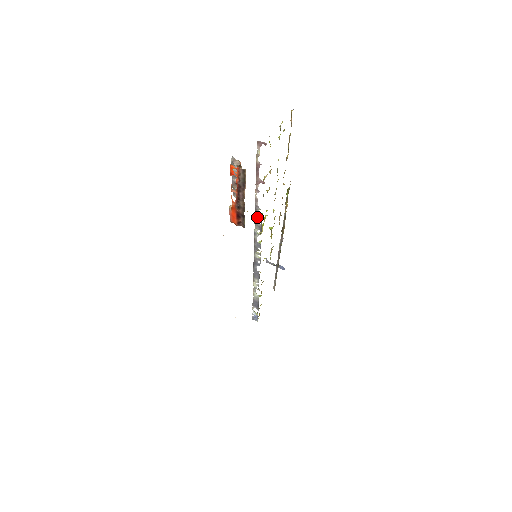
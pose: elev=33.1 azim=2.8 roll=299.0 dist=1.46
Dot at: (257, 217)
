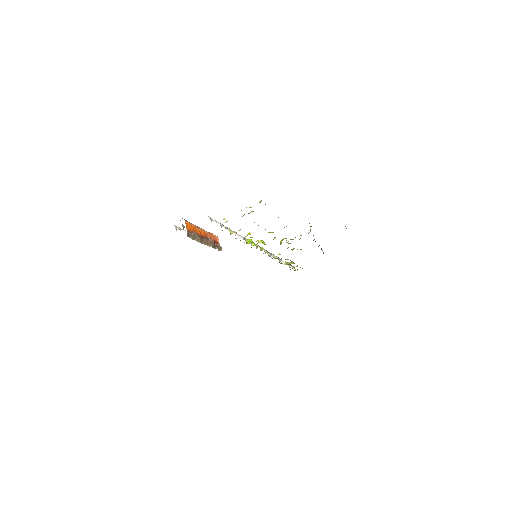
Dot at: (247, 240)
